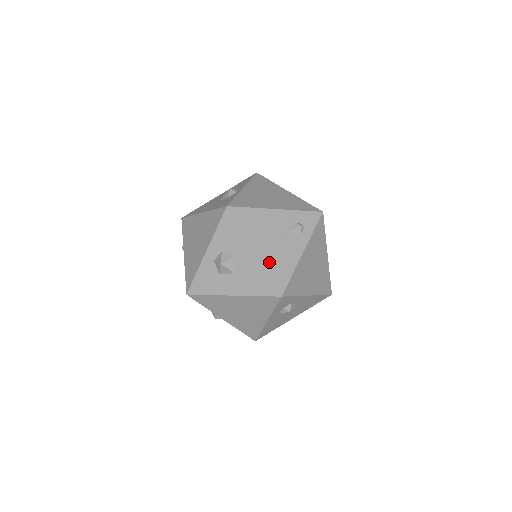
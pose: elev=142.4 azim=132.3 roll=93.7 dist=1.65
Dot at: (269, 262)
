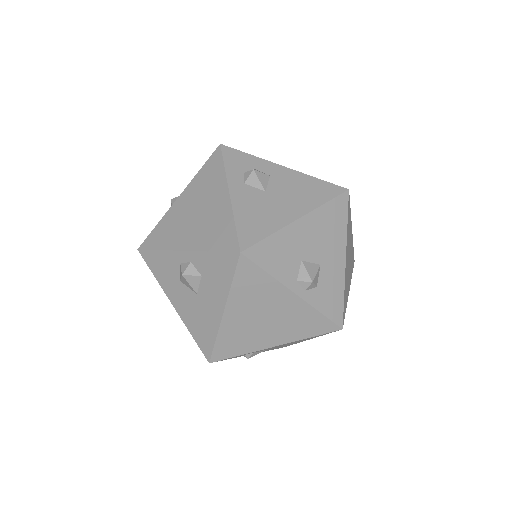
Dot at: occluded
